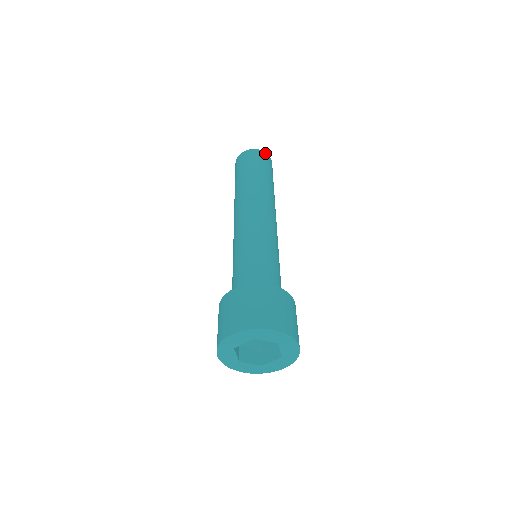
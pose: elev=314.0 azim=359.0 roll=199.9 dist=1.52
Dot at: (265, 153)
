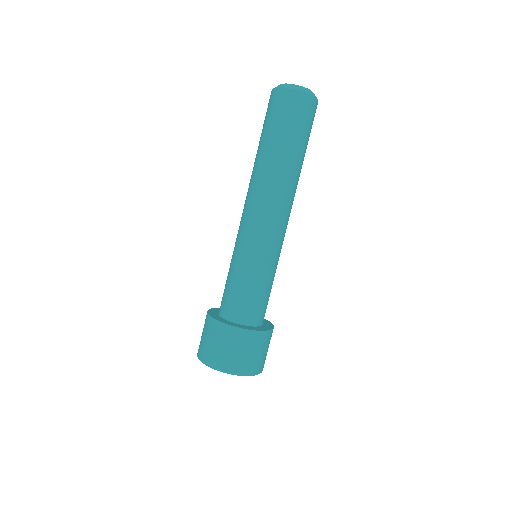
Dot at: (290, 91)
